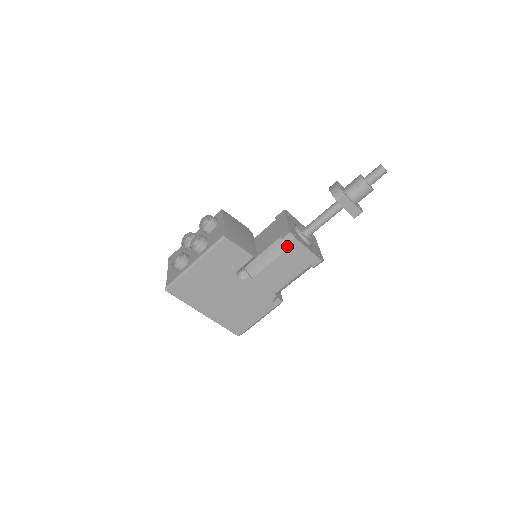
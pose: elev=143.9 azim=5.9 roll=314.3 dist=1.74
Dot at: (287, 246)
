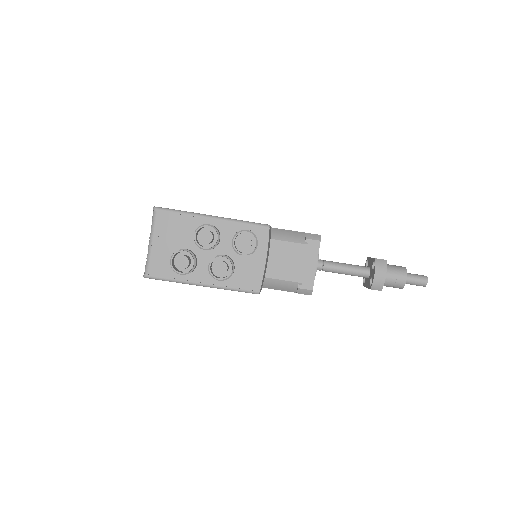
Dot at: occluded
